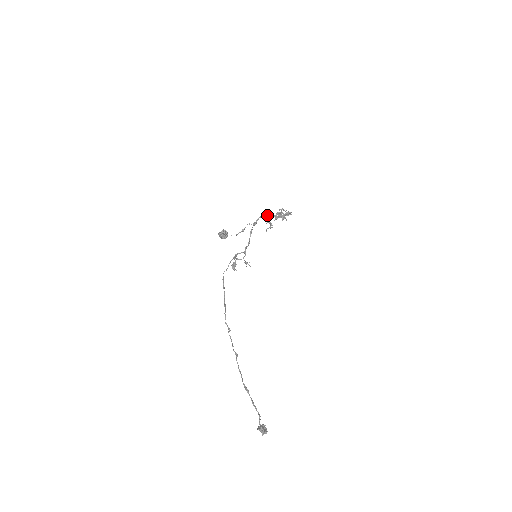
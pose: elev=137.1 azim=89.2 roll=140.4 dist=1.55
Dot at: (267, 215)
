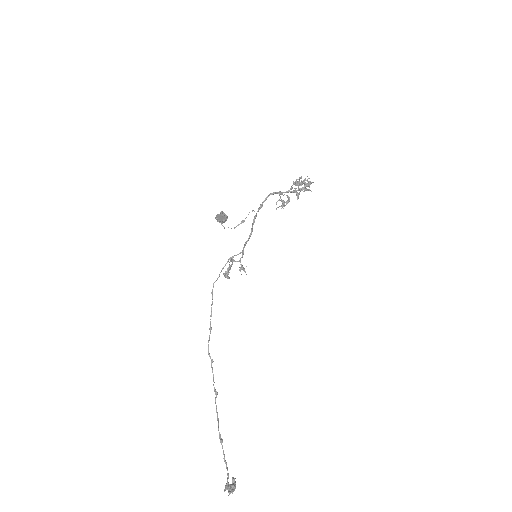
Dot at: (278, 193)
